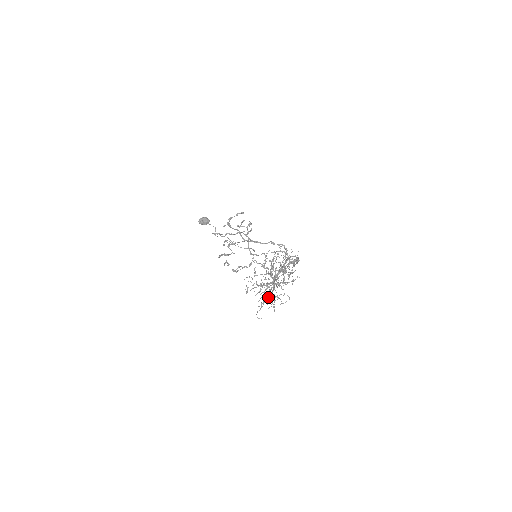
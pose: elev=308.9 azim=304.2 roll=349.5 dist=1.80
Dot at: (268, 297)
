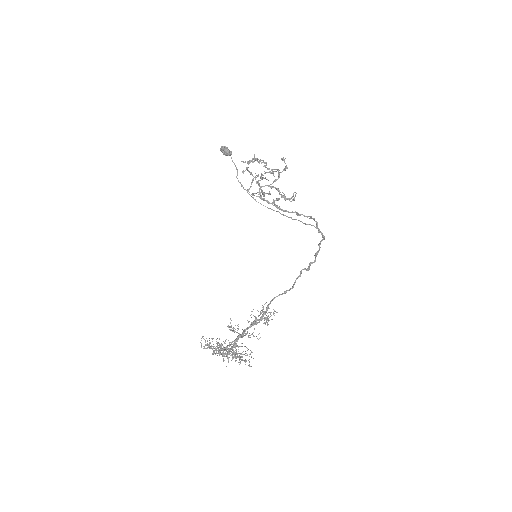
Dot at: occluded
